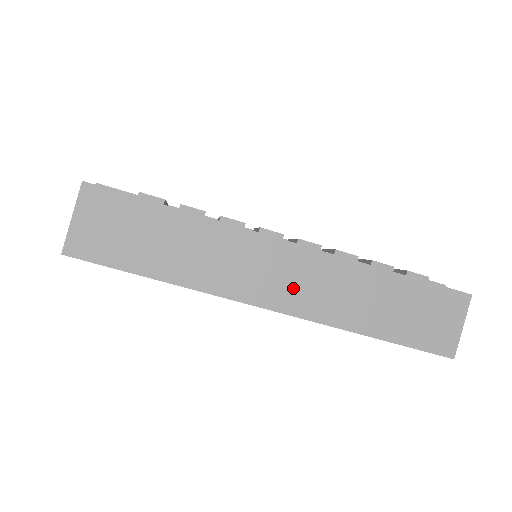
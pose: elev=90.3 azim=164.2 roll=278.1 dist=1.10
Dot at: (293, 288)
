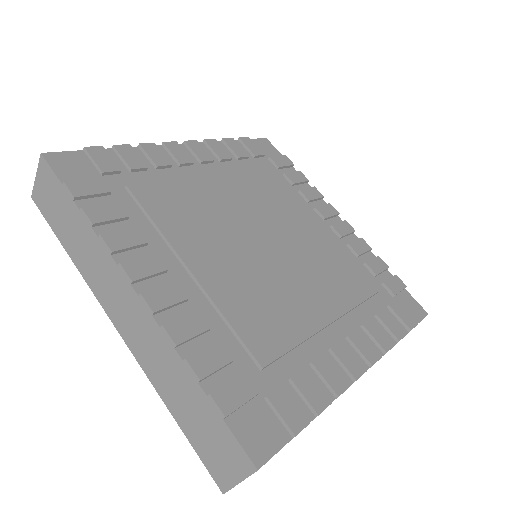
Dot at: occluded
